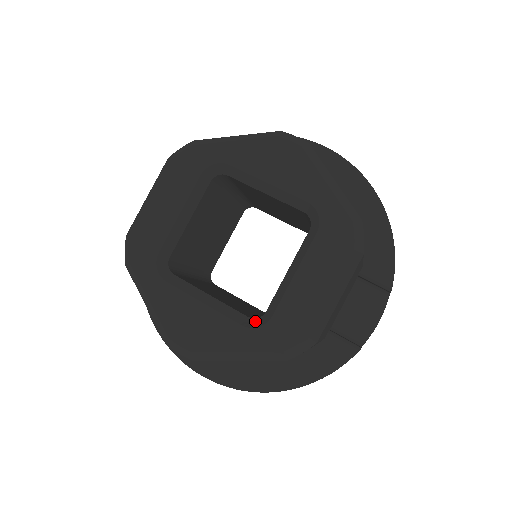
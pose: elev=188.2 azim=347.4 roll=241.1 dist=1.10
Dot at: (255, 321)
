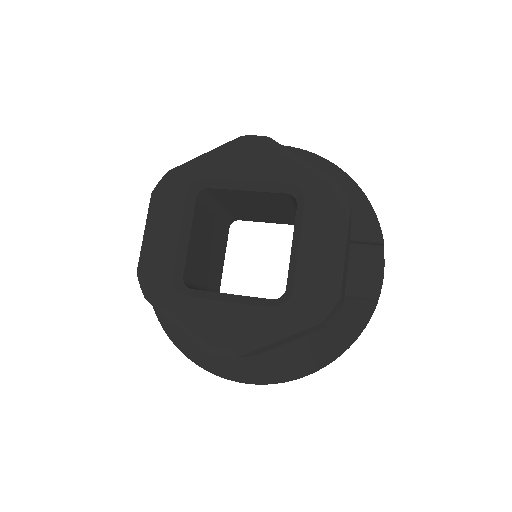
Dot at: (280, 300)
